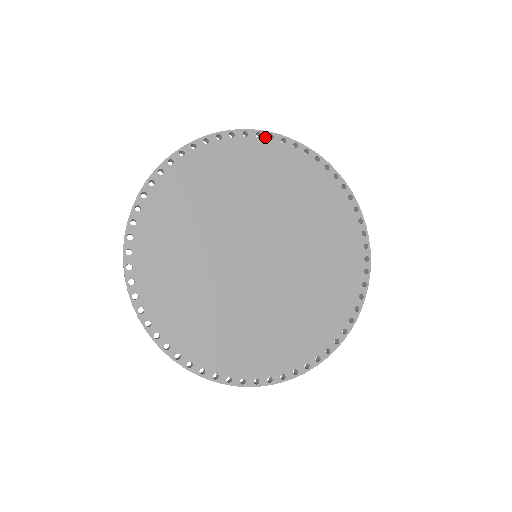
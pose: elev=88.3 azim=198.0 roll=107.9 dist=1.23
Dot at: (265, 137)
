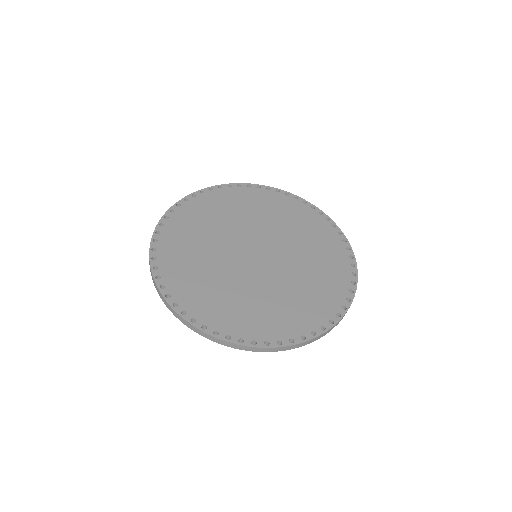
Dot at: (316, 211)
